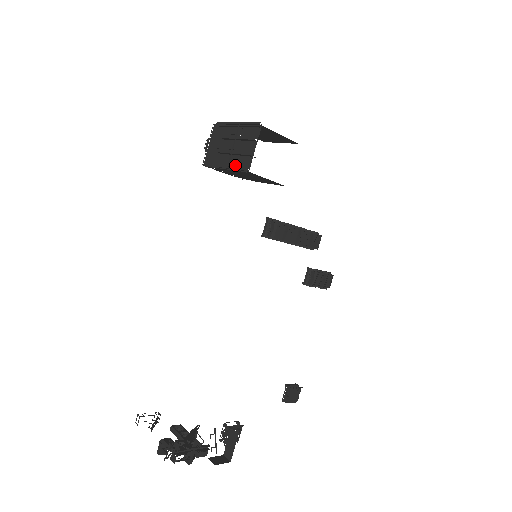
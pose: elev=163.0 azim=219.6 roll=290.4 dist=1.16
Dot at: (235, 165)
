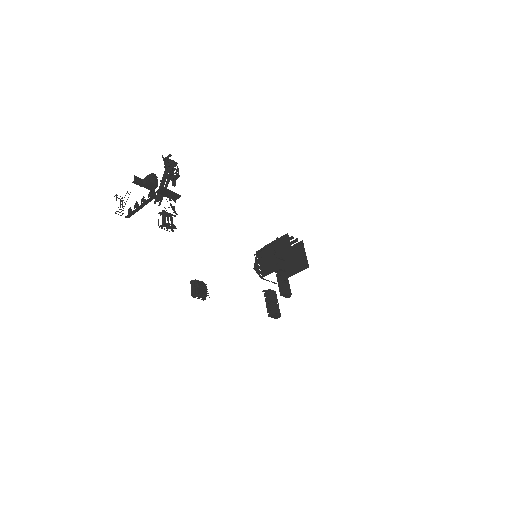
Dot at: (279, 242)
